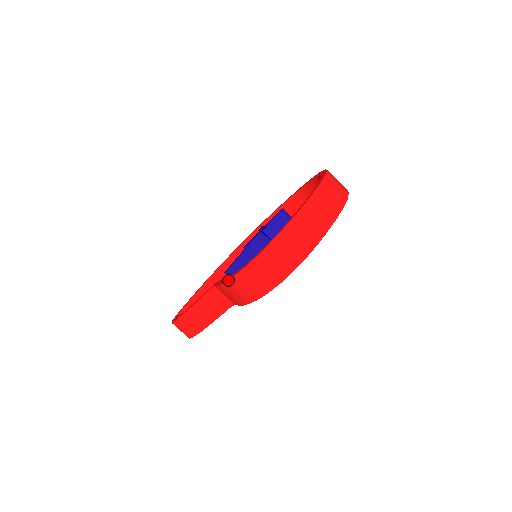
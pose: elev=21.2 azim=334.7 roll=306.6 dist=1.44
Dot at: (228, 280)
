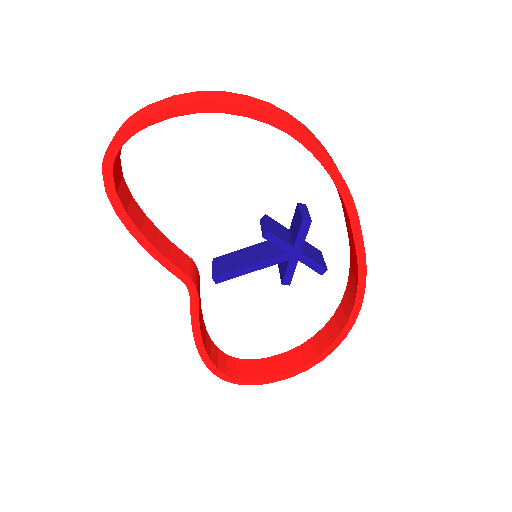
Dot at: occluded
